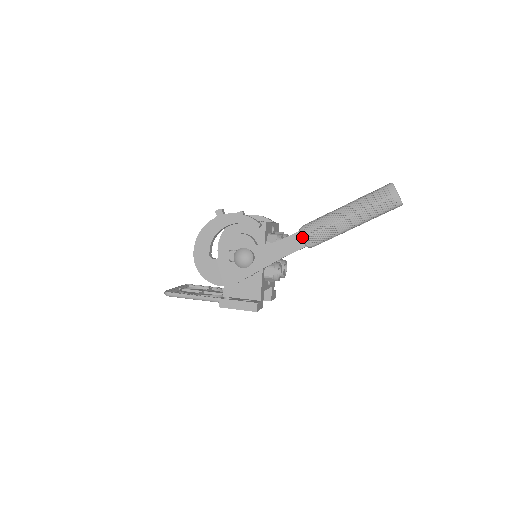
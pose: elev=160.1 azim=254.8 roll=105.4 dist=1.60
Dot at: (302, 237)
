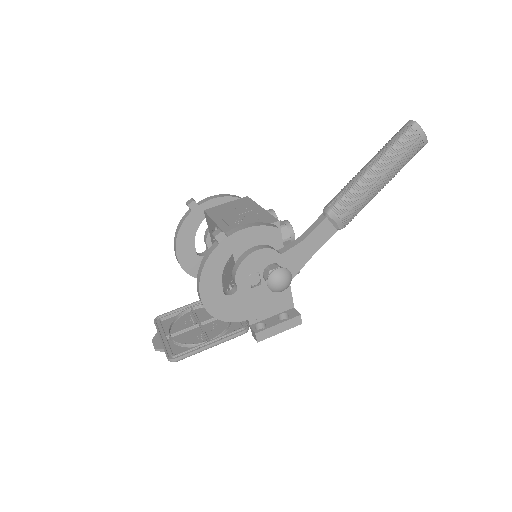
Dot at: (332, 222)
